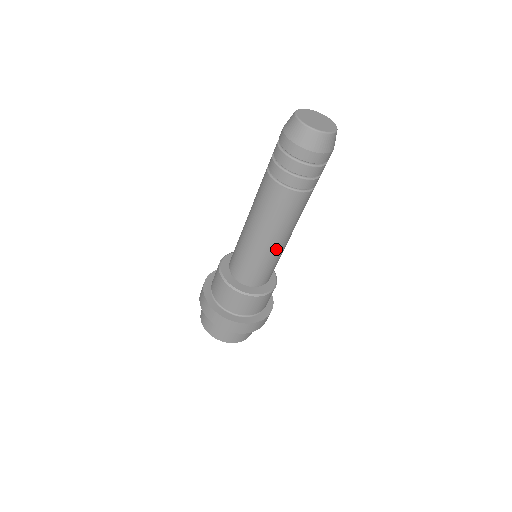
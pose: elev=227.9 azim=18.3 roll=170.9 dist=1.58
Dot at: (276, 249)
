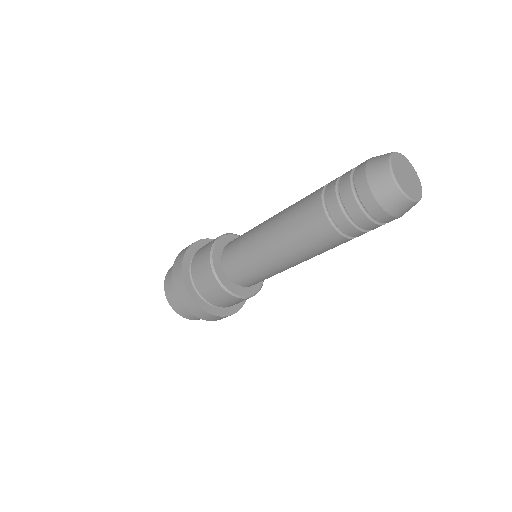
Dot at: occluded
